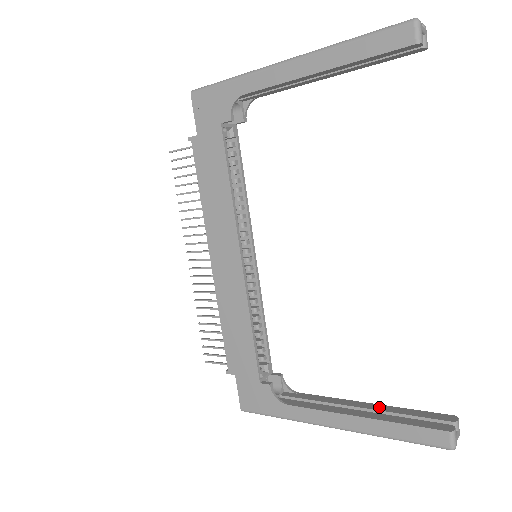
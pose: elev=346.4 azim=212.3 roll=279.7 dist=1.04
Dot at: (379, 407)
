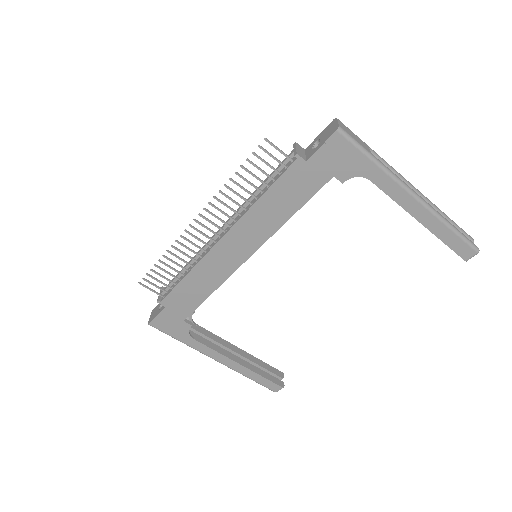
Dot at: (248, 356)
